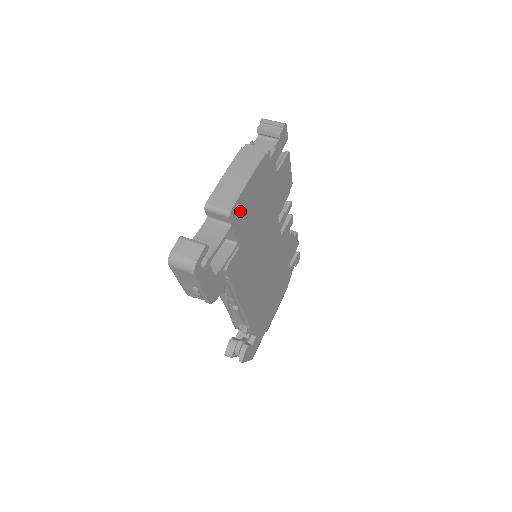
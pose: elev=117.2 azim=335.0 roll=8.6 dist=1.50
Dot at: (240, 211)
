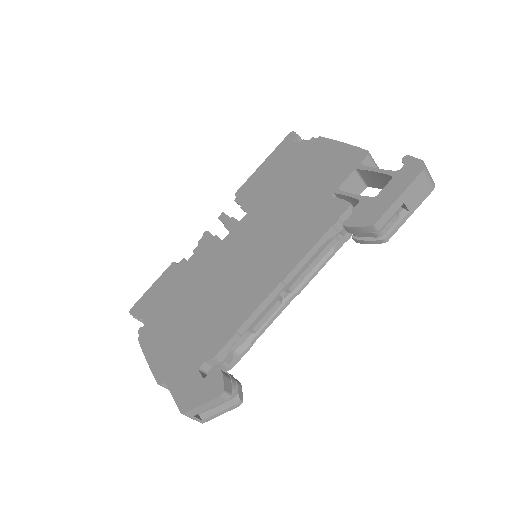
Dot at: occluded
